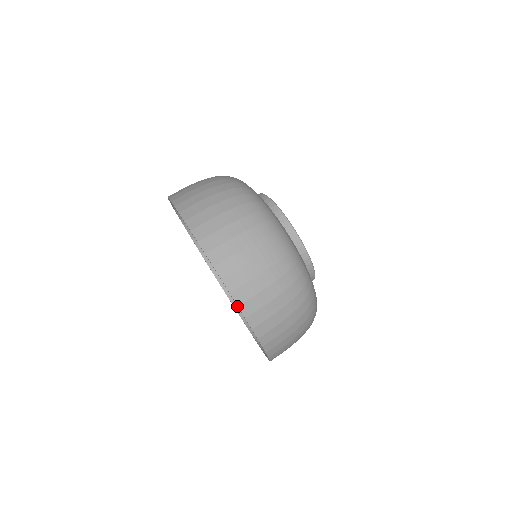
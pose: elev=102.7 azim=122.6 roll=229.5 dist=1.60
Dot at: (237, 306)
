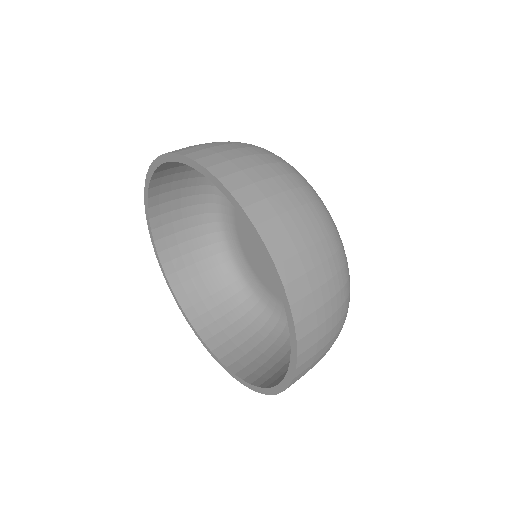
Dot at: (266, 384)
